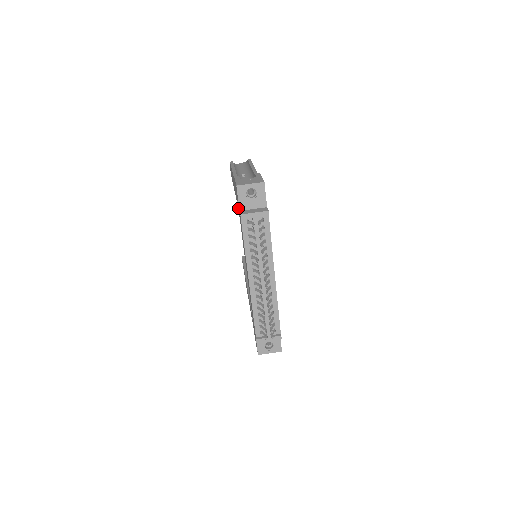
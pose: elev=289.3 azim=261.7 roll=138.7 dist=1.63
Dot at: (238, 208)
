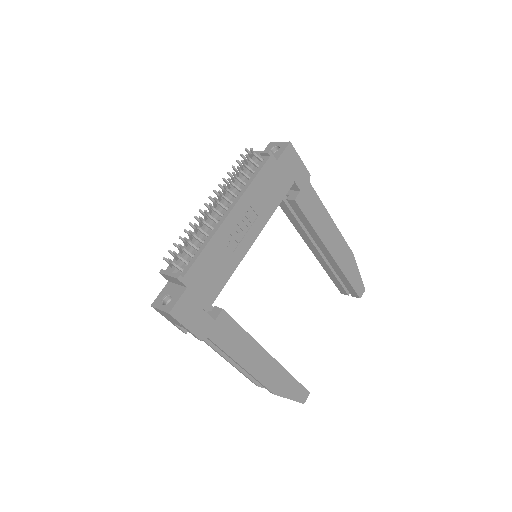
Dot at: occluded
